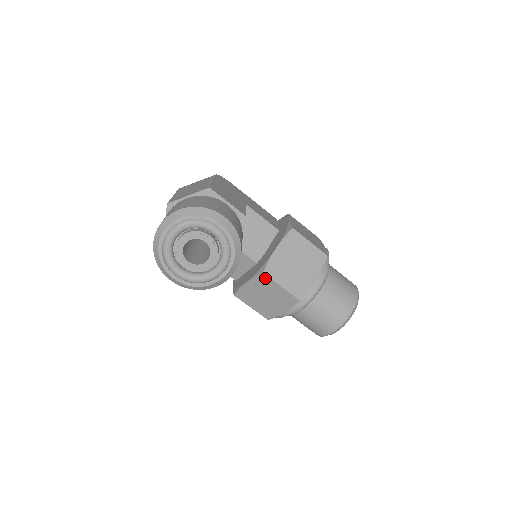
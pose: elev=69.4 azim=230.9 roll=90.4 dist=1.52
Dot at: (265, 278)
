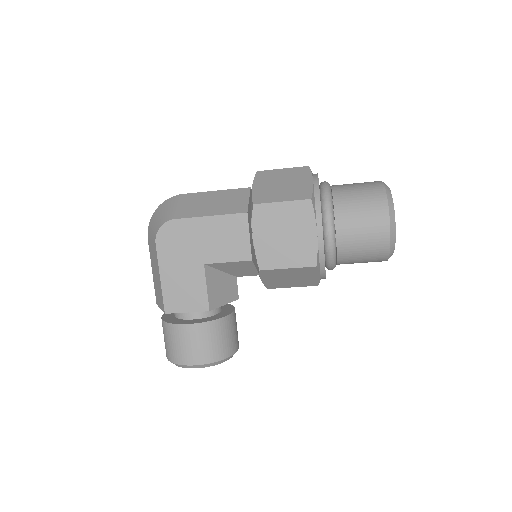
Dot at: occluded
